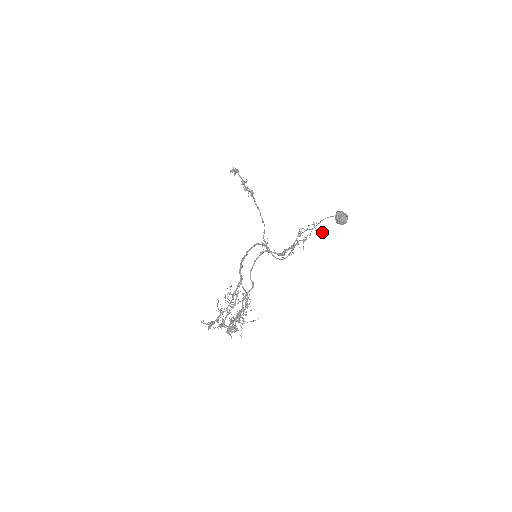
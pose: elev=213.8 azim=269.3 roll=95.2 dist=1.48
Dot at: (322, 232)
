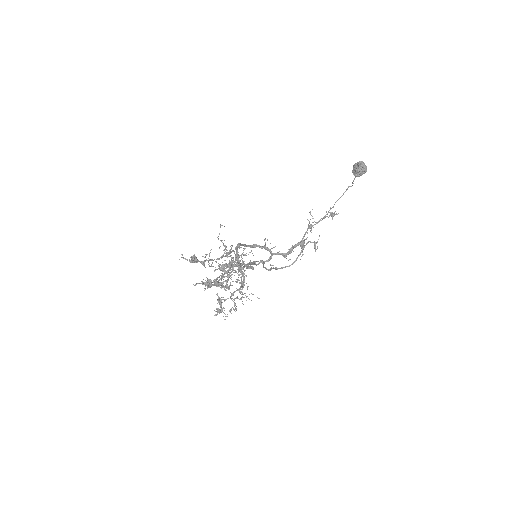
Dot at: occluded
